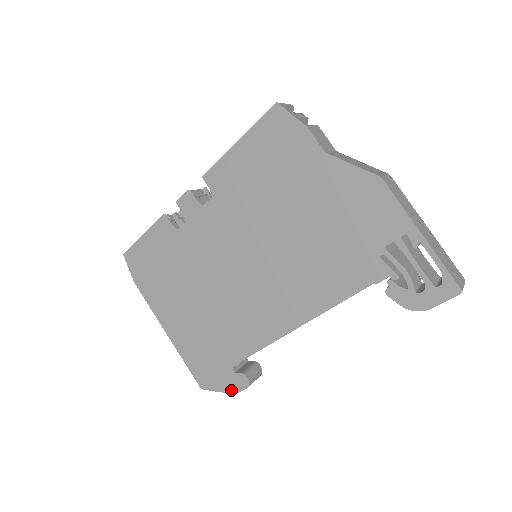
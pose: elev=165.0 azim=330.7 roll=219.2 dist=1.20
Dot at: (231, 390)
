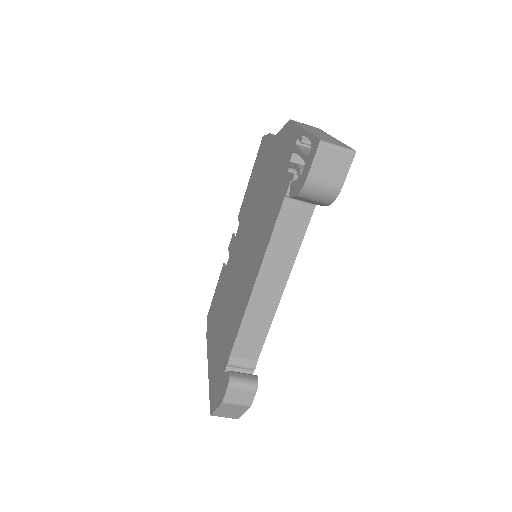
Dot at: (221, 399)
